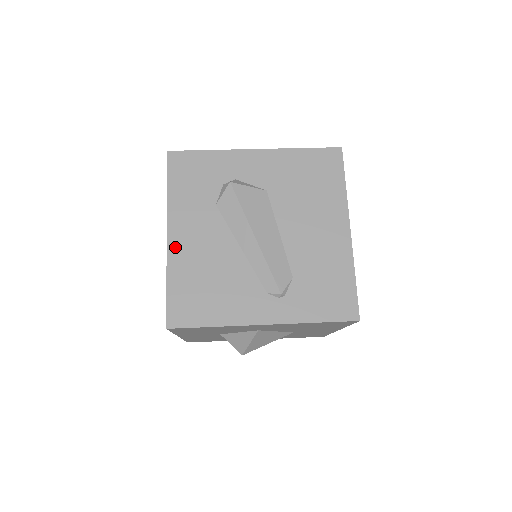
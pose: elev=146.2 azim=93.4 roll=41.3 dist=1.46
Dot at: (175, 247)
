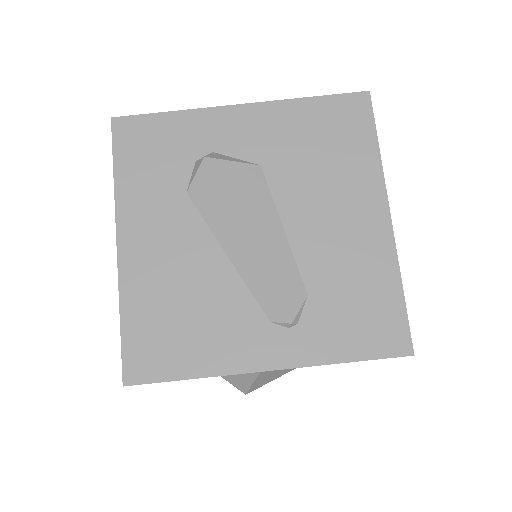
Dot at: (129, 261)
